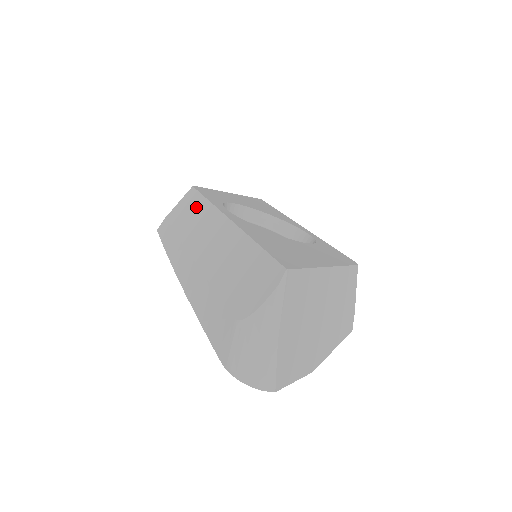
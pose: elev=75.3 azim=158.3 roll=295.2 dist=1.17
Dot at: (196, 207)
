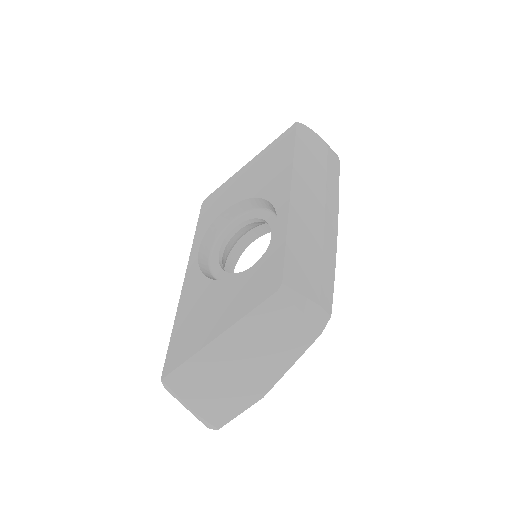
Dot at: occluded
